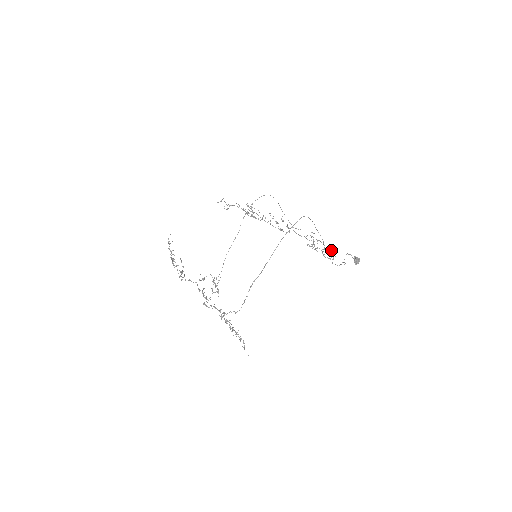
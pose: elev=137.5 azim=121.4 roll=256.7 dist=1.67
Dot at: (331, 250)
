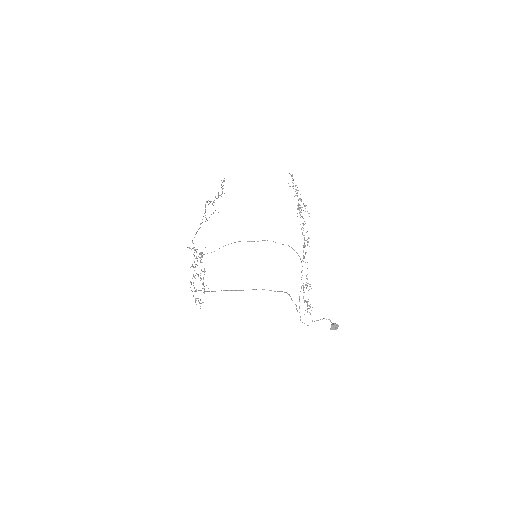
Dot at: (310, 306)
